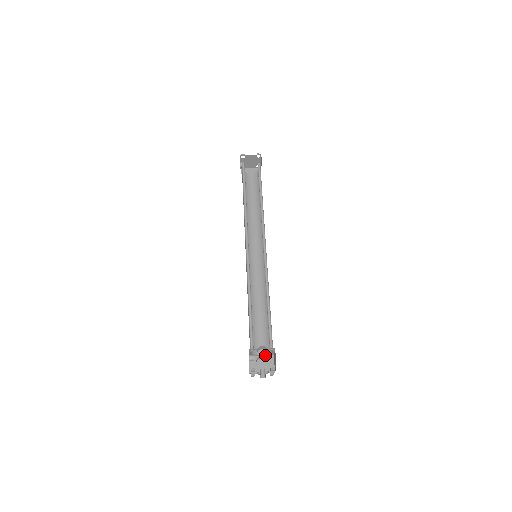
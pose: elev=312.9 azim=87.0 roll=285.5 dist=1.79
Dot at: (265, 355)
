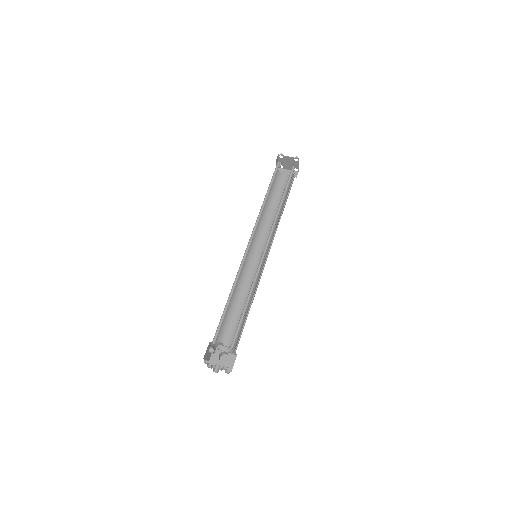
Dot at: (229, 352)
